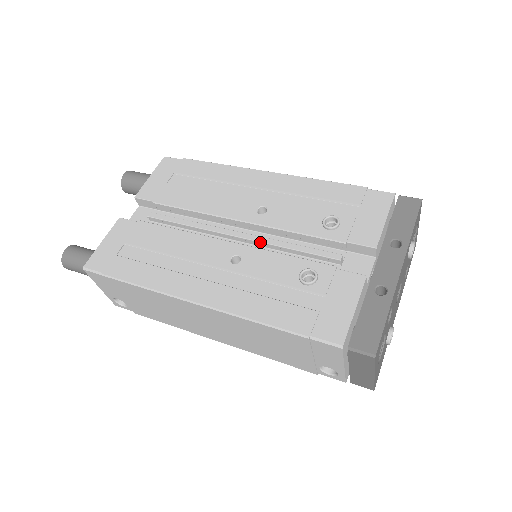
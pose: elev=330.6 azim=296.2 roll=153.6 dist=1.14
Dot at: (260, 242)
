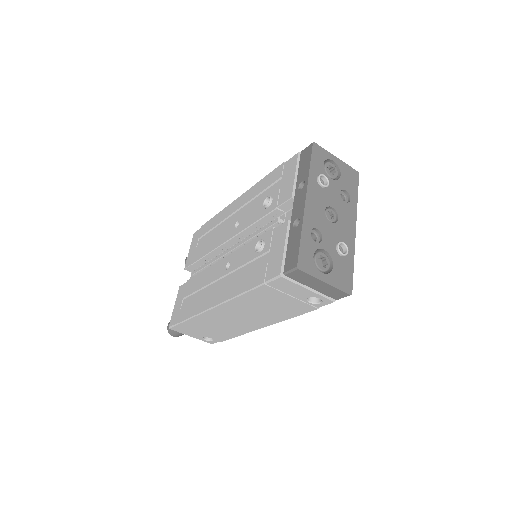
Dot at: (240, 245)
